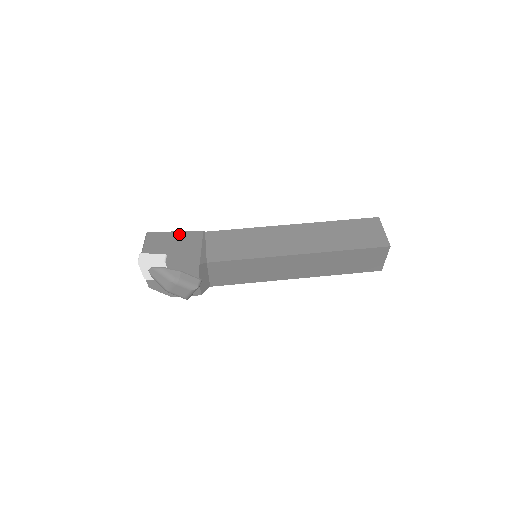
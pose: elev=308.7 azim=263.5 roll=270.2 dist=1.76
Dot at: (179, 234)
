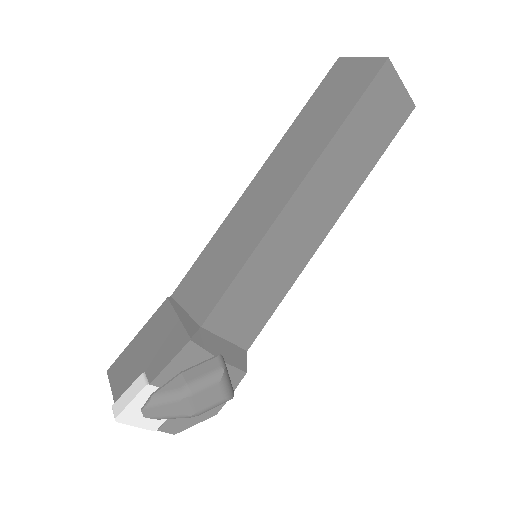
Dot at: (143, 332)
